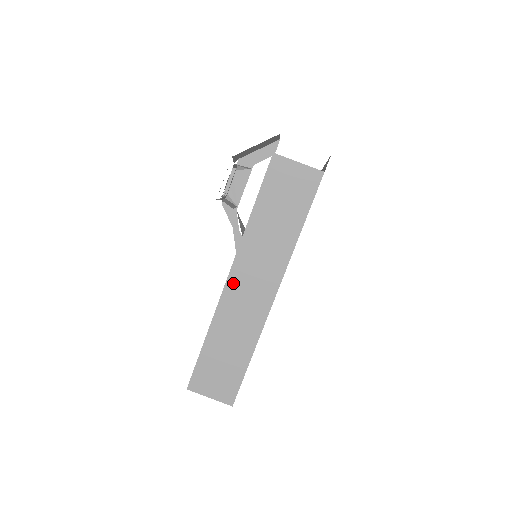
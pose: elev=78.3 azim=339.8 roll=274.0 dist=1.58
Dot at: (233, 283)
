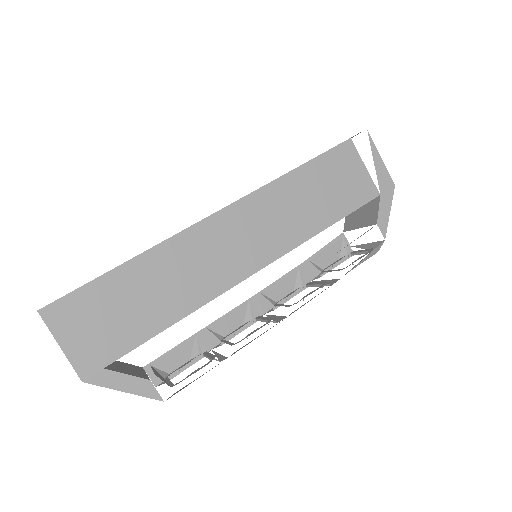
Dot at: occluded
